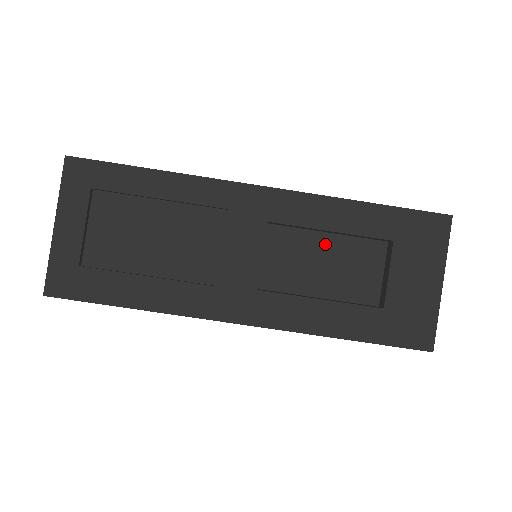
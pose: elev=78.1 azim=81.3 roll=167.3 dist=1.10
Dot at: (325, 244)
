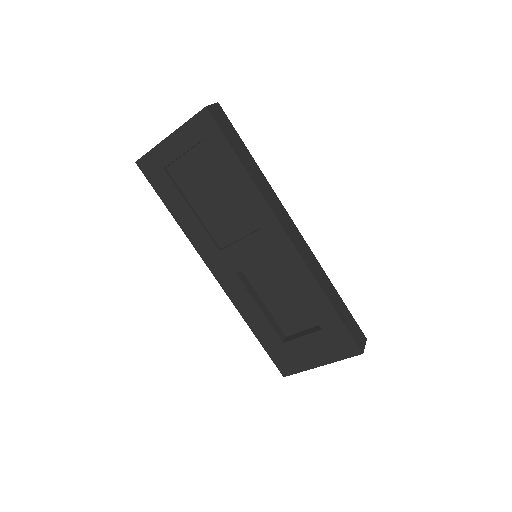
Dot at: (294, 290)
